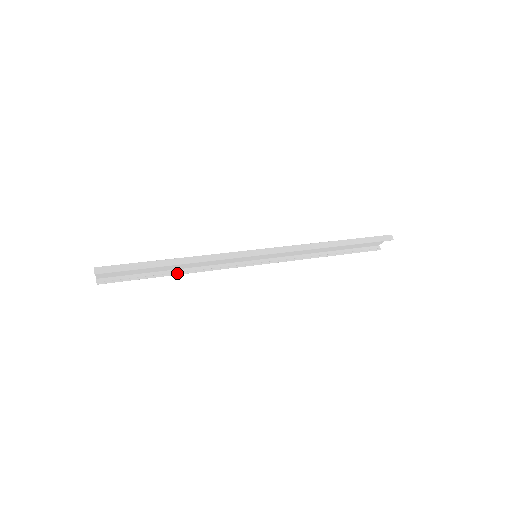
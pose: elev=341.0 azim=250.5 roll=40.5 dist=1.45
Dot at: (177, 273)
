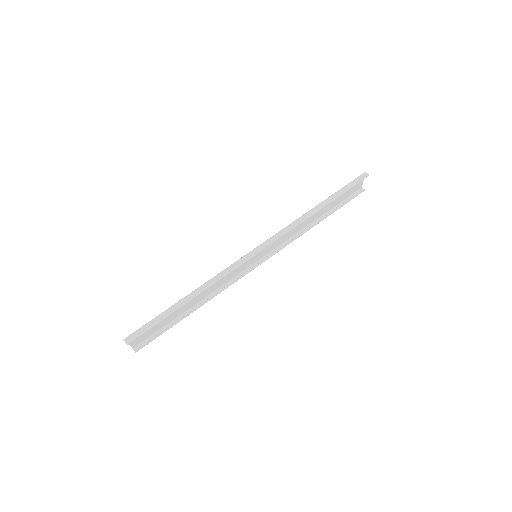
Dot at: (197, 307)
